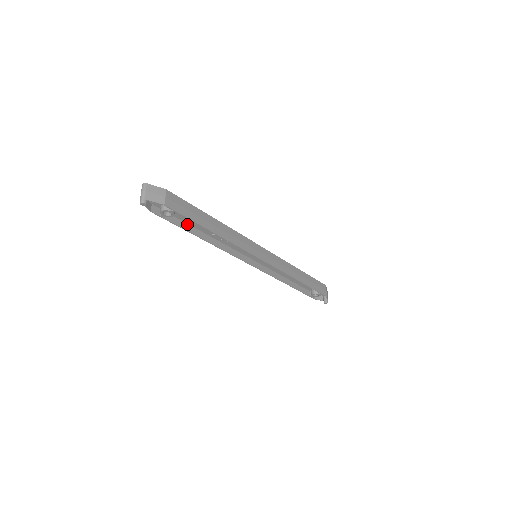
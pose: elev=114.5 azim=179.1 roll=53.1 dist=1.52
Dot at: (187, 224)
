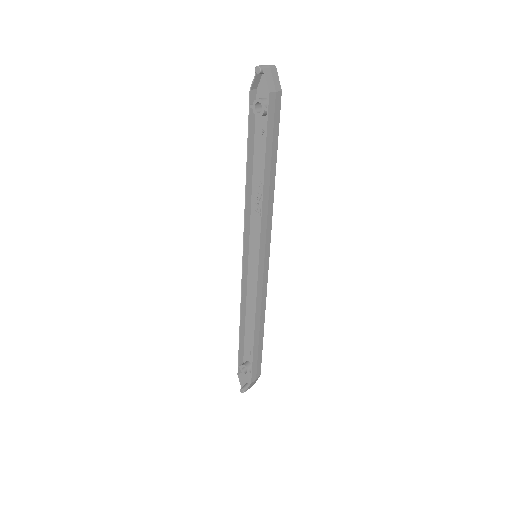
Dot at: (253, 146)
